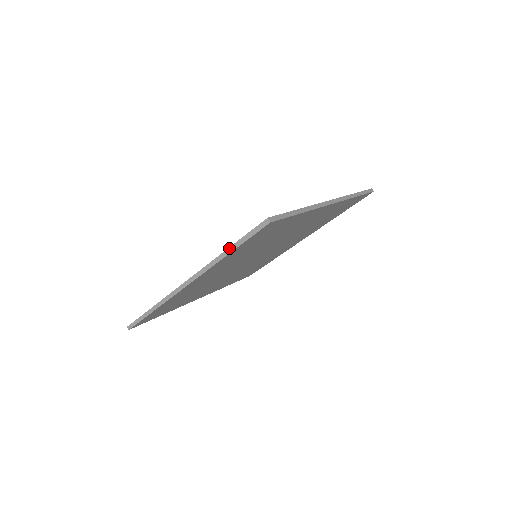
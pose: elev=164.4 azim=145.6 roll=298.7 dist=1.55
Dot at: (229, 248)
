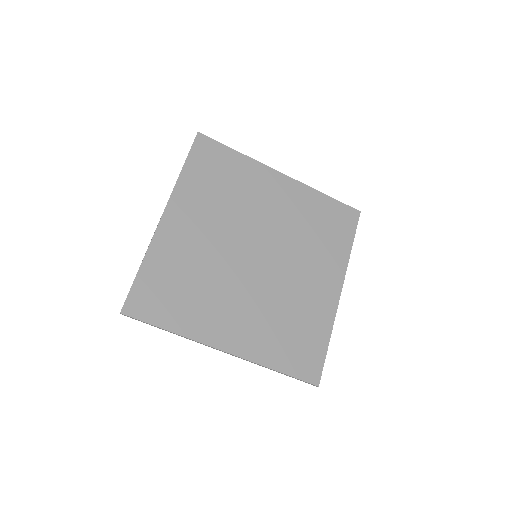
Dot at: occluded
